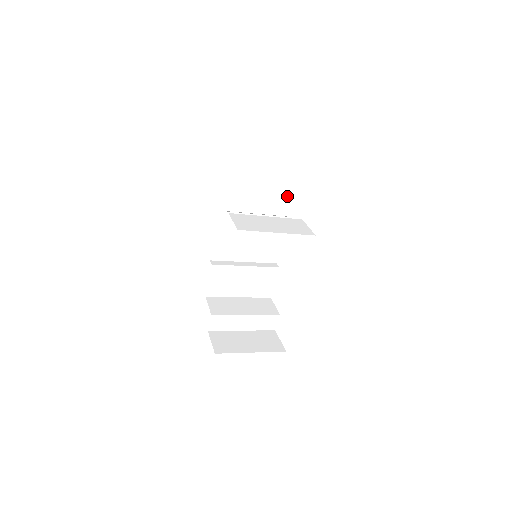
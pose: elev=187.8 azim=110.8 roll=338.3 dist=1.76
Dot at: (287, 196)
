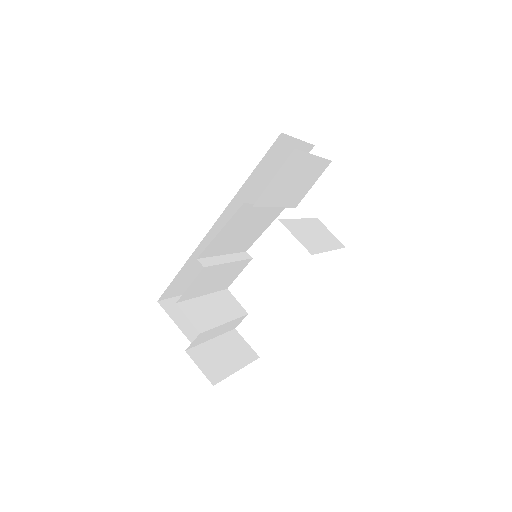
Dot at: (305, 187)
